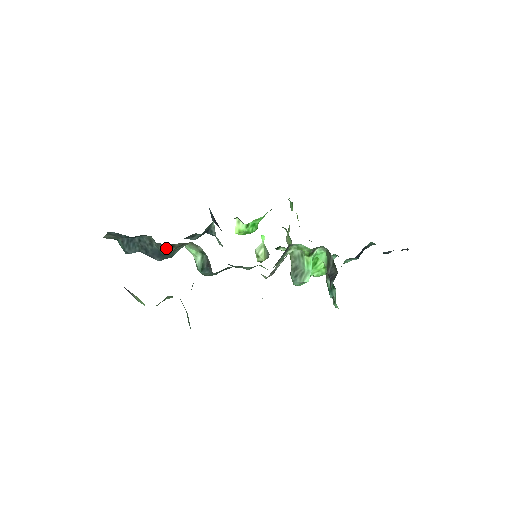
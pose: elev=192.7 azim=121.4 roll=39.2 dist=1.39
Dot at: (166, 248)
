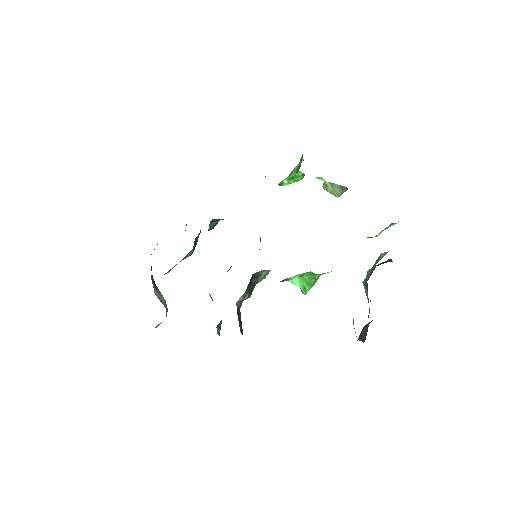
Dot at: occluded
